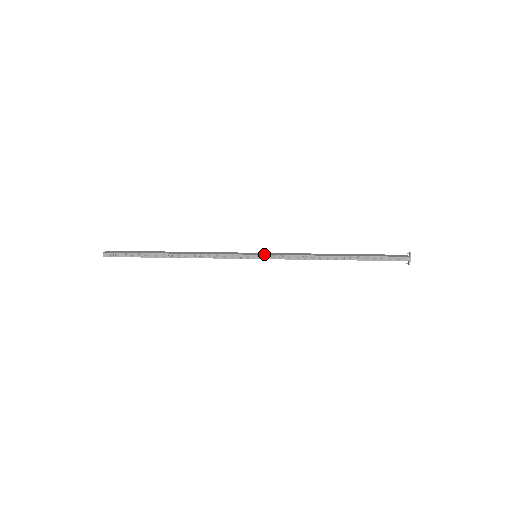
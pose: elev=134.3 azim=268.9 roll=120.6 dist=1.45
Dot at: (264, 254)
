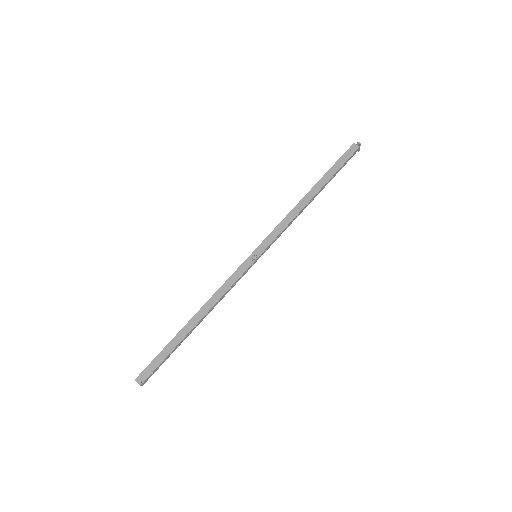
Dot at: (263, 250)
